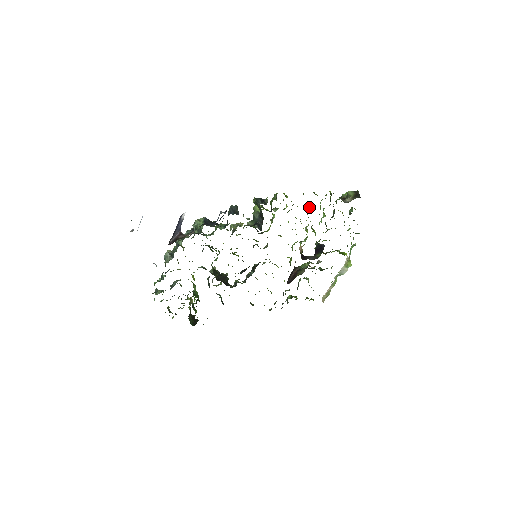
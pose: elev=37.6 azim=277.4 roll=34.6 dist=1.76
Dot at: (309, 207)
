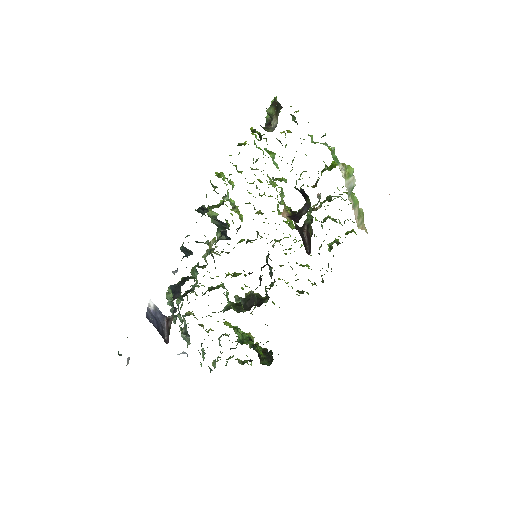
Dot at: occluded
